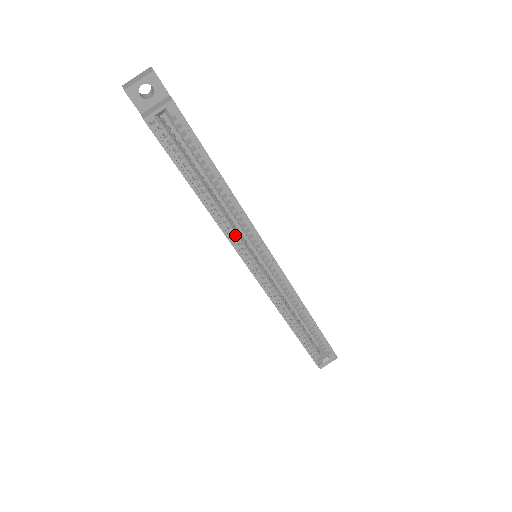
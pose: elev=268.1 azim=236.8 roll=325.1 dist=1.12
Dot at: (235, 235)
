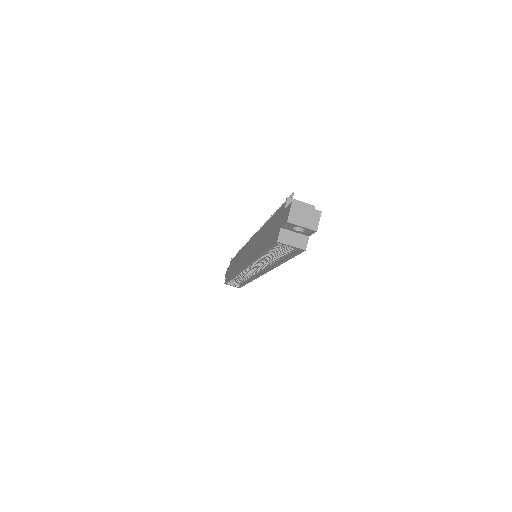
Dot at: (256, 263)
